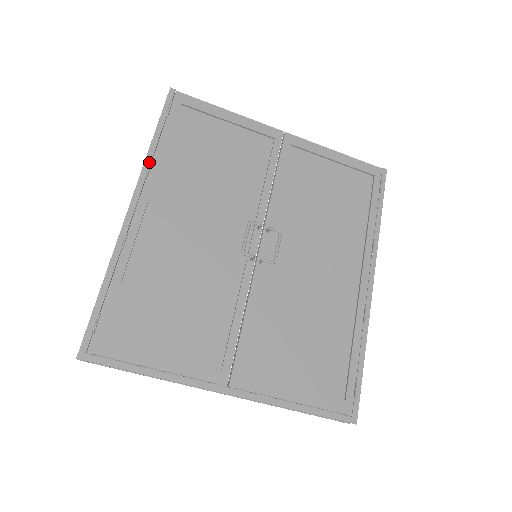
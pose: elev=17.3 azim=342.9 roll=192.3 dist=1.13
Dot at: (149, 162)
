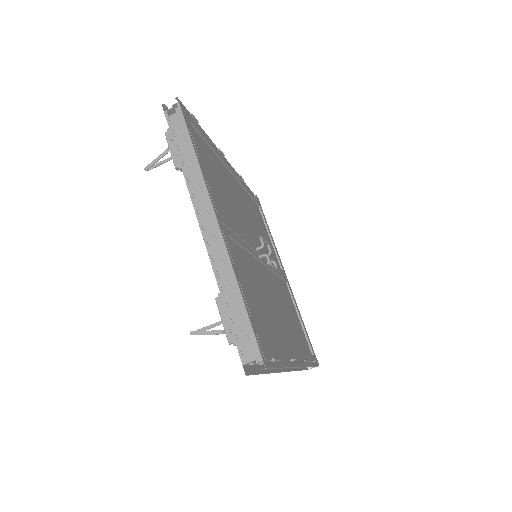
Dot at: (242, 180)
